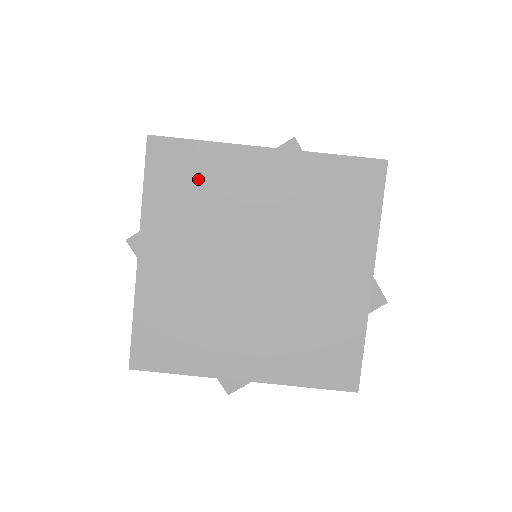
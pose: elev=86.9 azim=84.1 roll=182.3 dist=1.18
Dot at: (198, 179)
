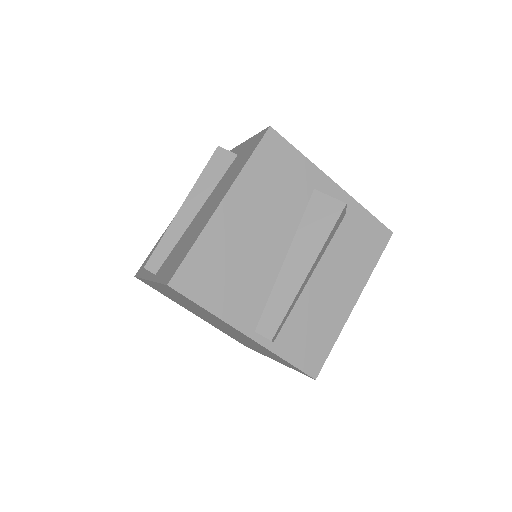
Dot at: occluded
